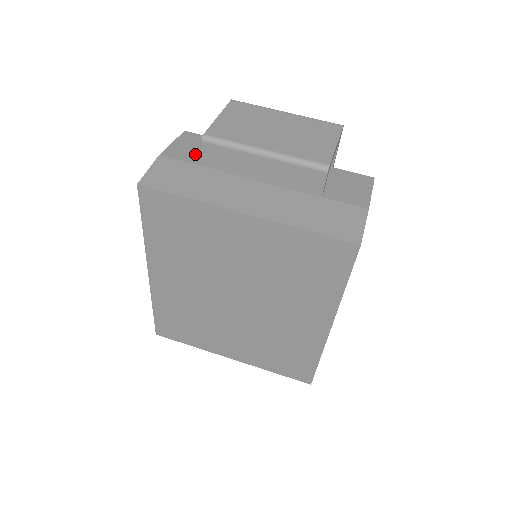
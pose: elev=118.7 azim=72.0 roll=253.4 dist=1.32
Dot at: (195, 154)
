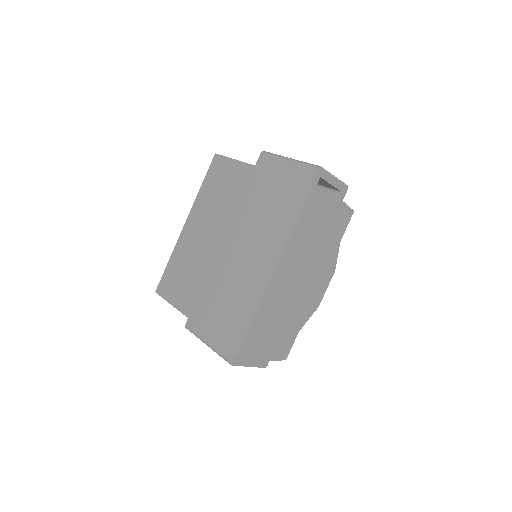
Dot at: occluded
